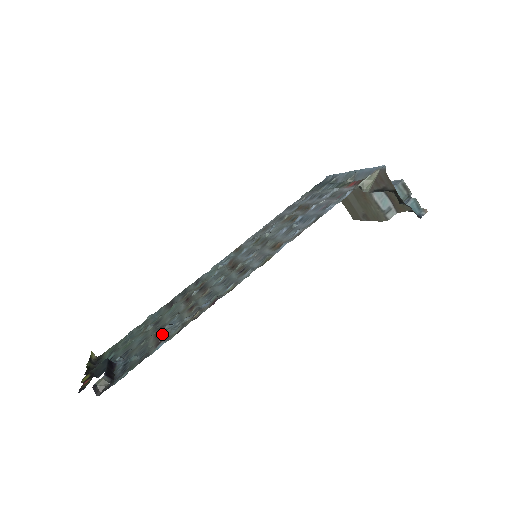
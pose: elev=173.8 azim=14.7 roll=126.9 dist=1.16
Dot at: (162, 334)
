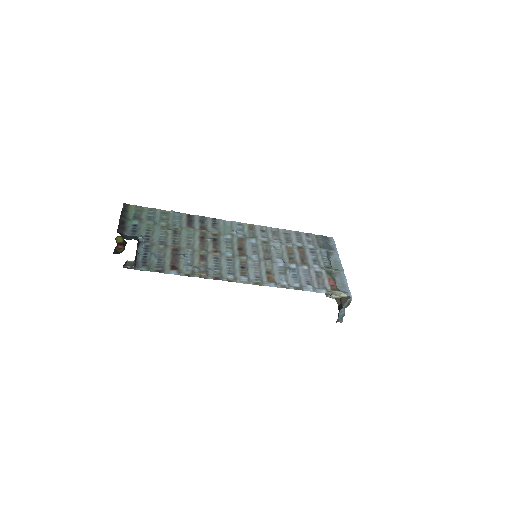
Dot at: (177, 258)
